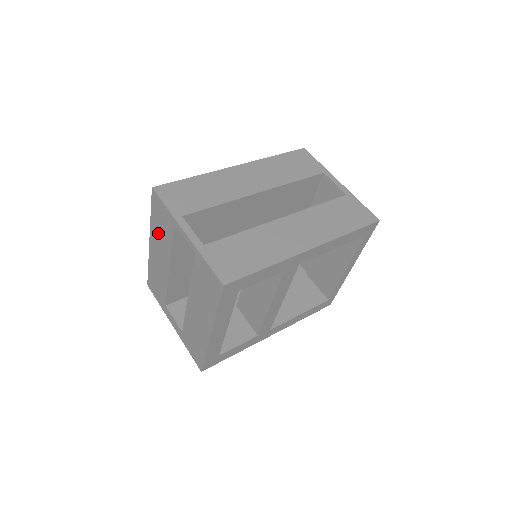
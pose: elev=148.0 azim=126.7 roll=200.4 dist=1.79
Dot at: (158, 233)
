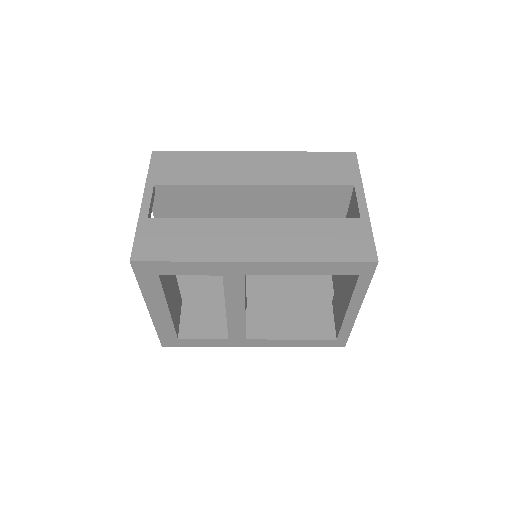
Dot at: occluded
